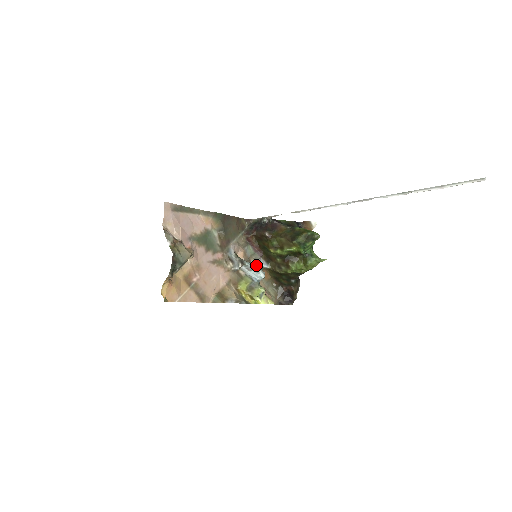
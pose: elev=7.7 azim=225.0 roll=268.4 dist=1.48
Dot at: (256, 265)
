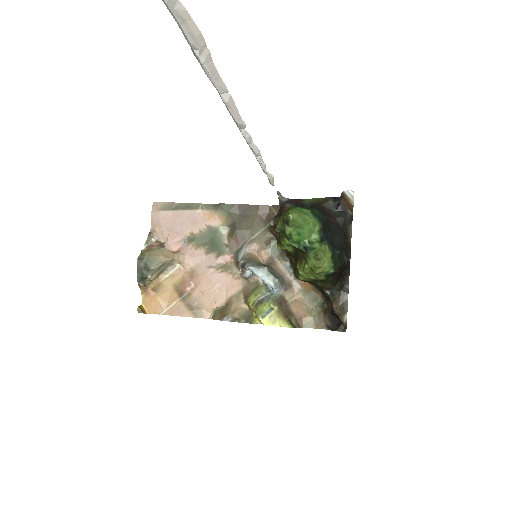
Dot at: (262, 269)
